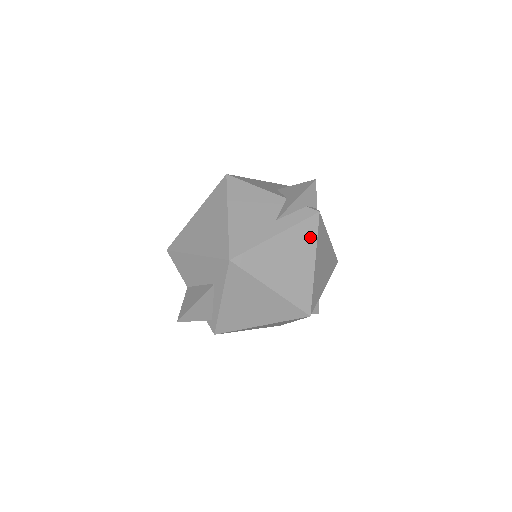
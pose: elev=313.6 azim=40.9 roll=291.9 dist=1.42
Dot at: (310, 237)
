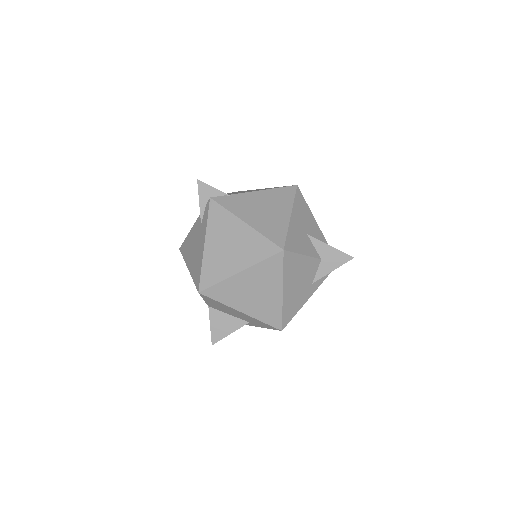
Dot at: occluded
